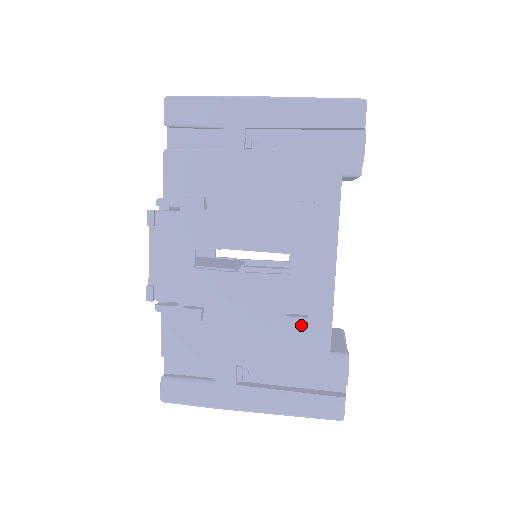
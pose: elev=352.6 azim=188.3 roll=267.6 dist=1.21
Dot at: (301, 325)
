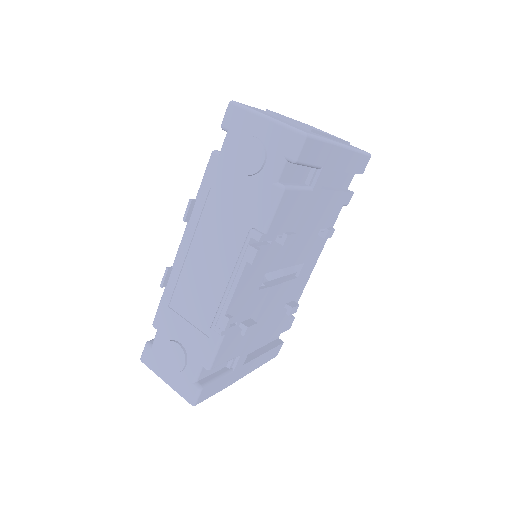
Dot at: (295, 311)
